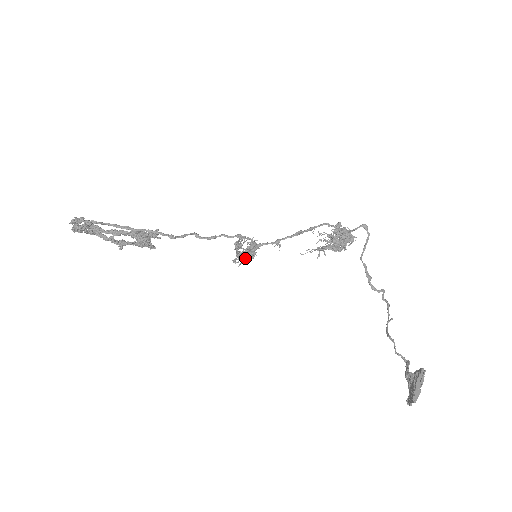
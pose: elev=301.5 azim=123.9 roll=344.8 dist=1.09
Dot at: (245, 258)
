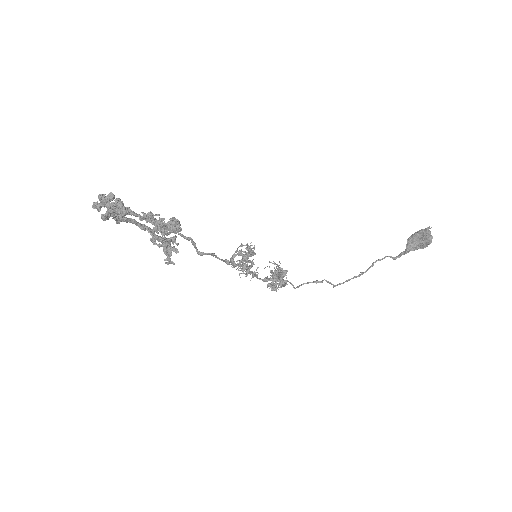
Dot at: (253, 251)
